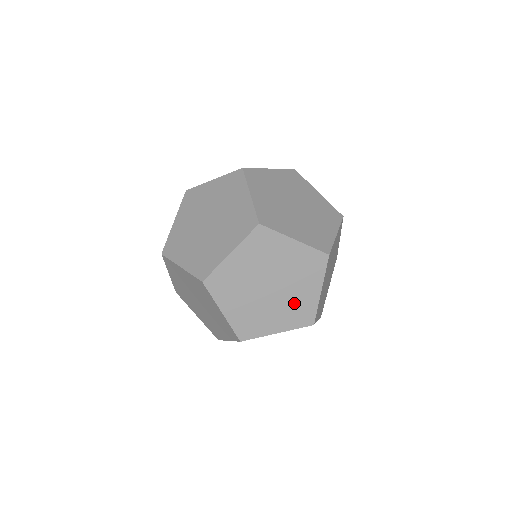
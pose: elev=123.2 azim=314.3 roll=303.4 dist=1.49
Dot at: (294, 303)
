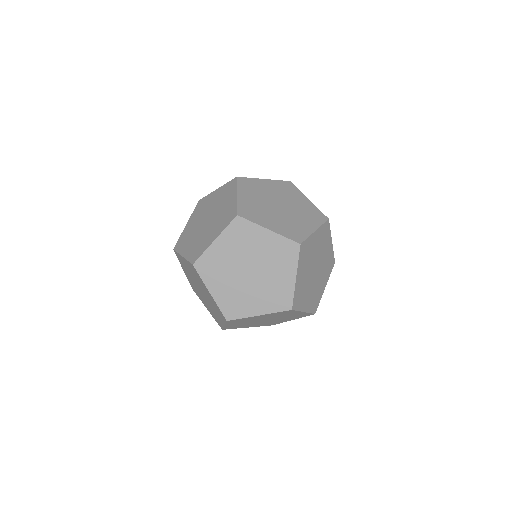
Dot at: (303, 210)
